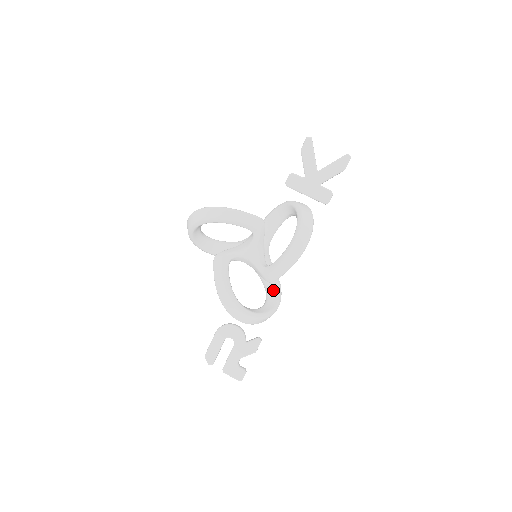
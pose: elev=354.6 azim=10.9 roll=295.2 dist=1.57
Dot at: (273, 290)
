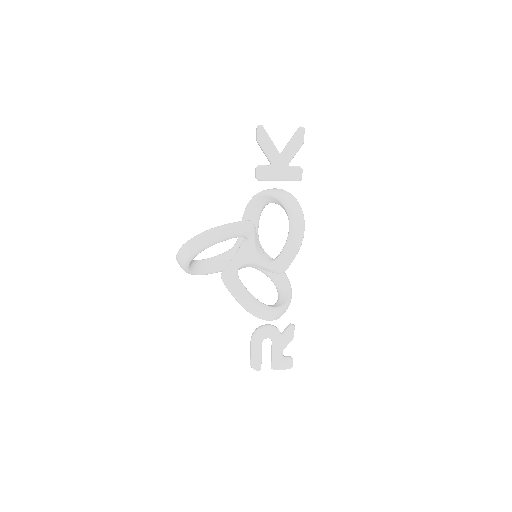
Dot at: (280, 277)
